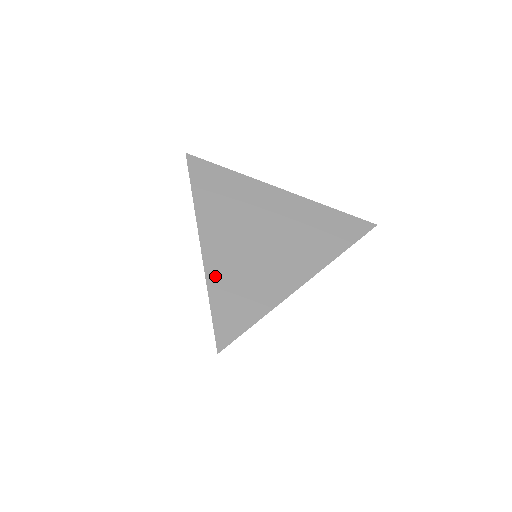
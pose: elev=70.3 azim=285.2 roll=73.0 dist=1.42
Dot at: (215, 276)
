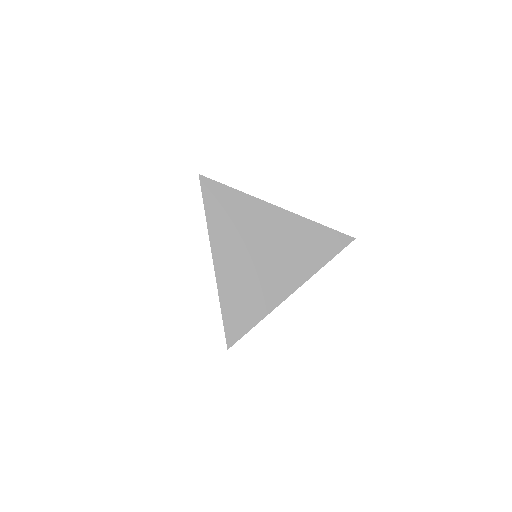
Dot at: (225, 289)
